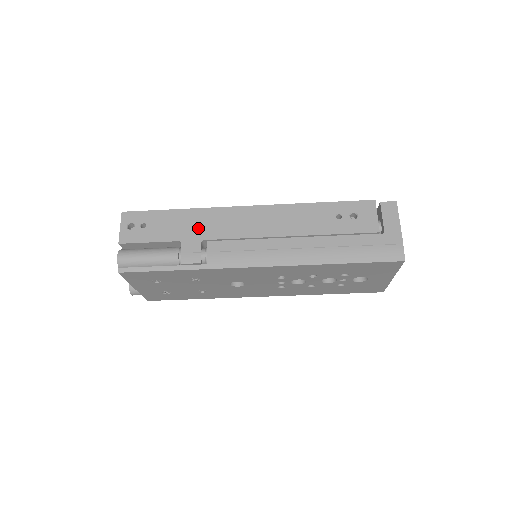
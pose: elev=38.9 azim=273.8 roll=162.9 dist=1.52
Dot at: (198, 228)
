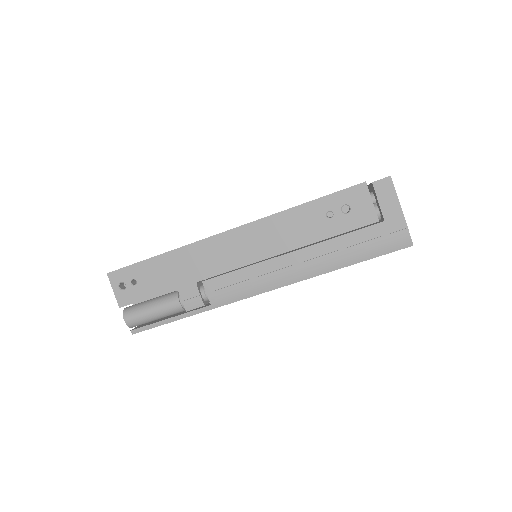
Dot at: (188, 270)
